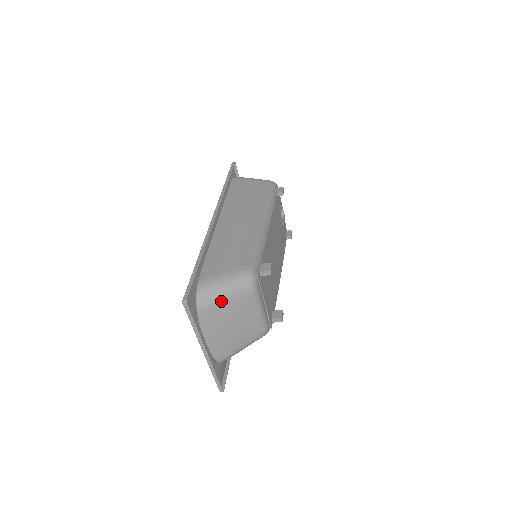
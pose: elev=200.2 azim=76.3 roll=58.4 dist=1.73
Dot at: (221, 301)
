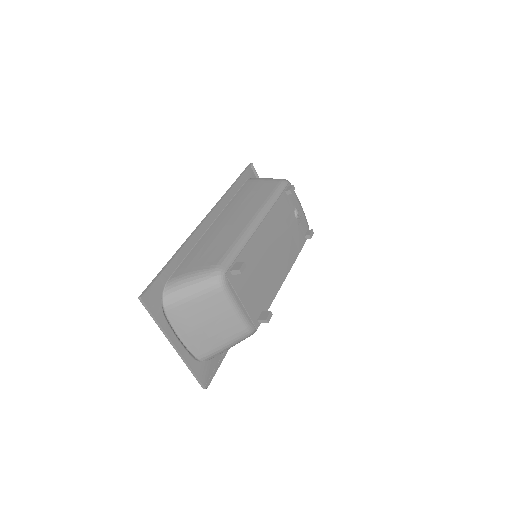
Dot at: (187, 299)
